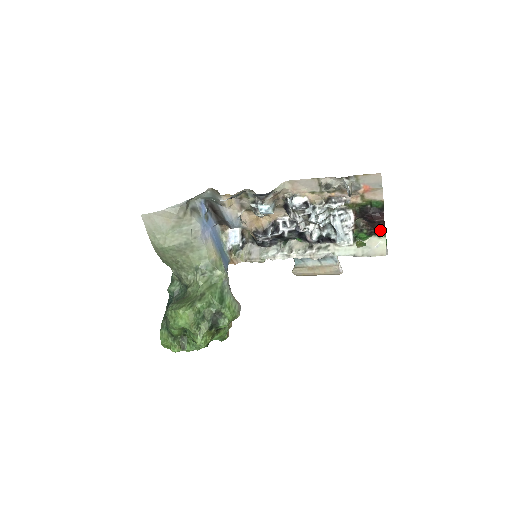
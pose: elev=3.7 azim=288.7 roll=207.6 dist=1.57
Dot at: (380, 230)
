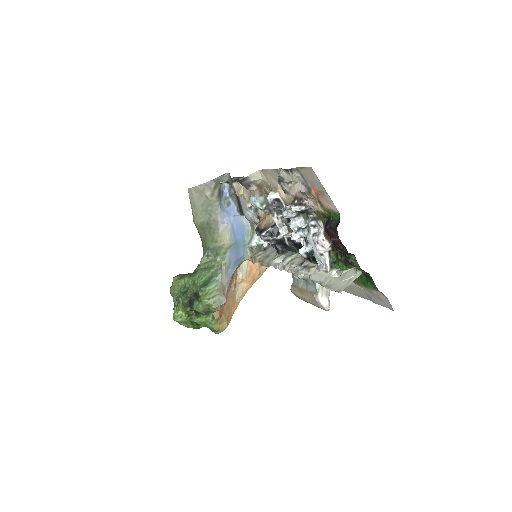
Dot at: (352, 259)
